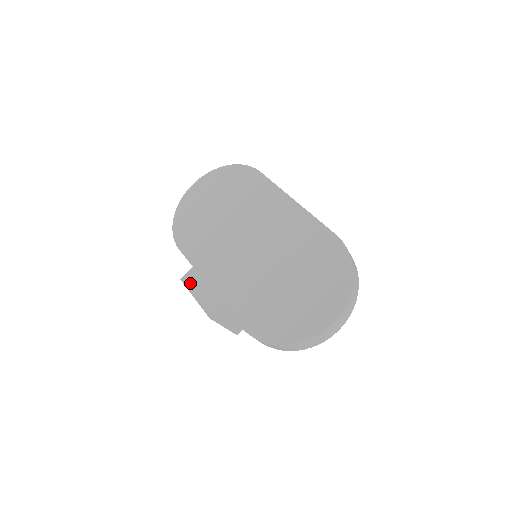
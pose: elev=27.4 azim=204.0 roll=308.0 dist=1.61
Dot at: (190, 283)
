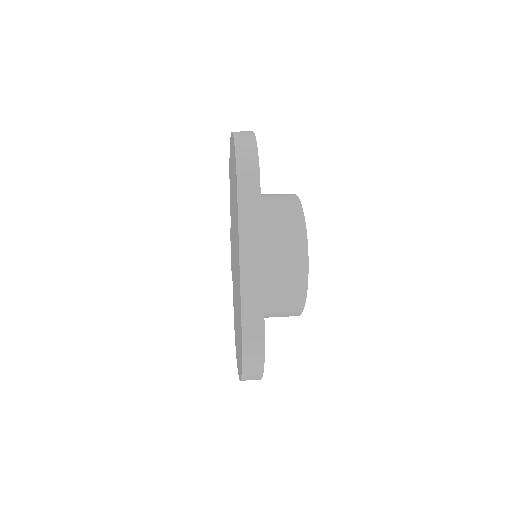
Dot at: (230, 239)
